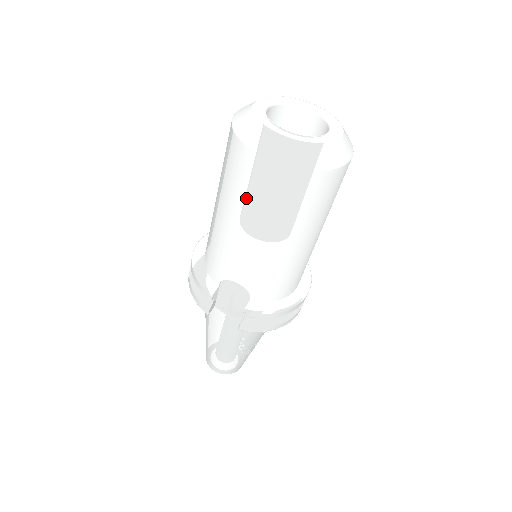
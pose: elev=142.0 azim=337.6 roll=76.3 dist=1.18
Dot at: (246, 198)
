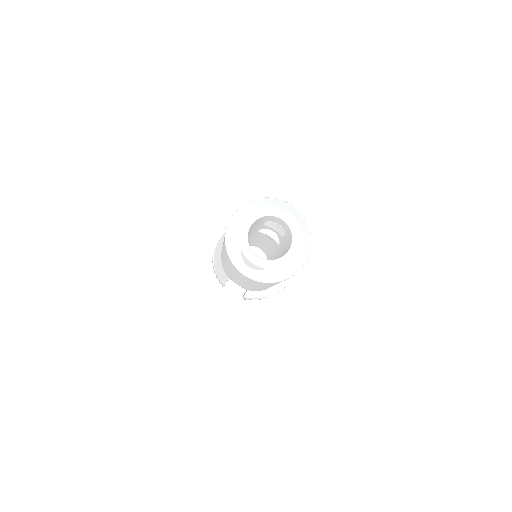
Dot at: (236, 274)
